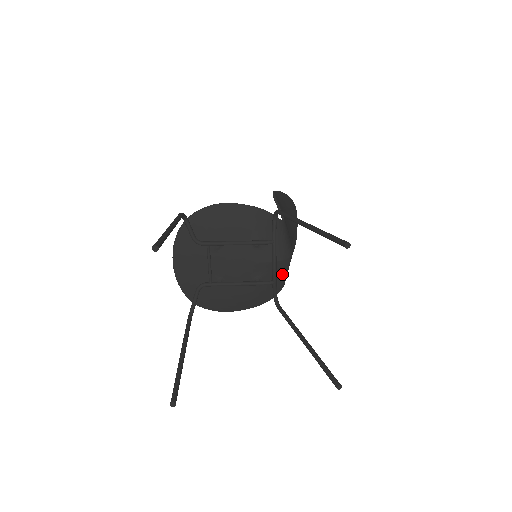
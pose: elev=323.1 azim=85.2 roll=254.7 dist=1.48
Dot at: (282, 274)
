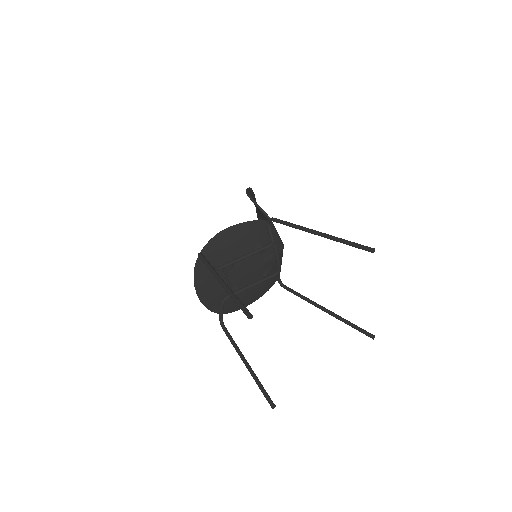
Dot at: (280, 262)
